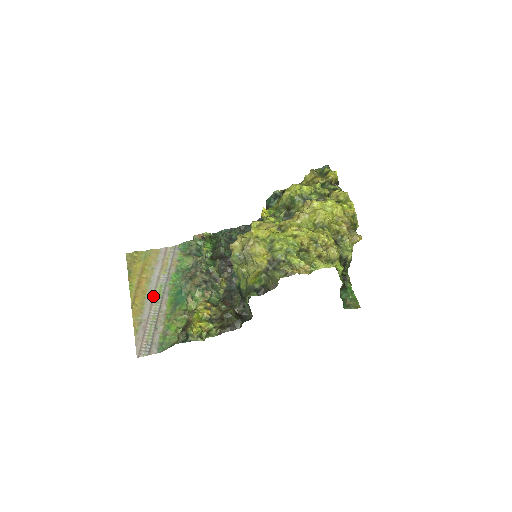
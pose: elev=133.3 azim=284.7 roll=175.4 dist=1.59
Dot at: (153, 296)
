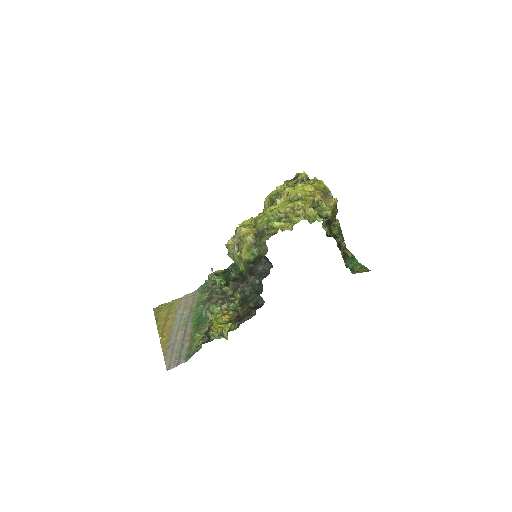
Dot at: (178, 327)
